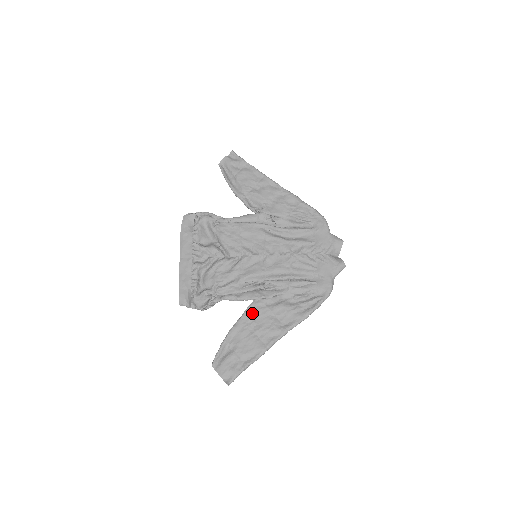
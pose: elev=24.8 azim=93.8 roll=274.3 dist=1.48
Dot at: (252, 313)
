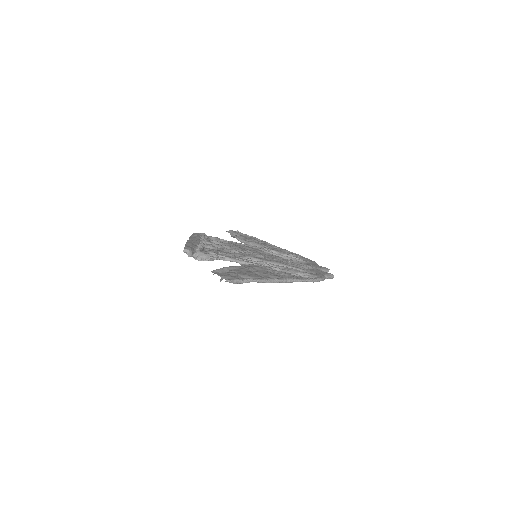
Dot at: (253, 266)
